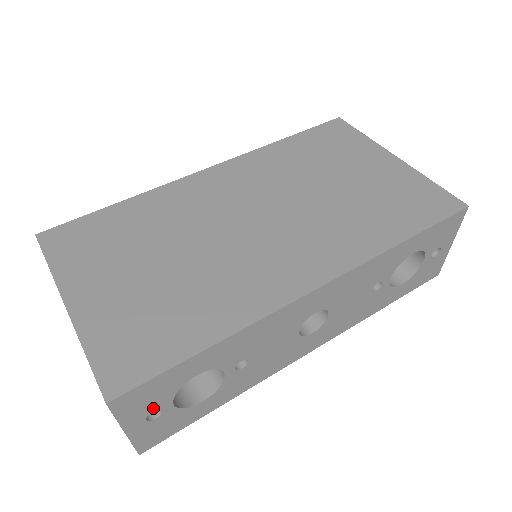
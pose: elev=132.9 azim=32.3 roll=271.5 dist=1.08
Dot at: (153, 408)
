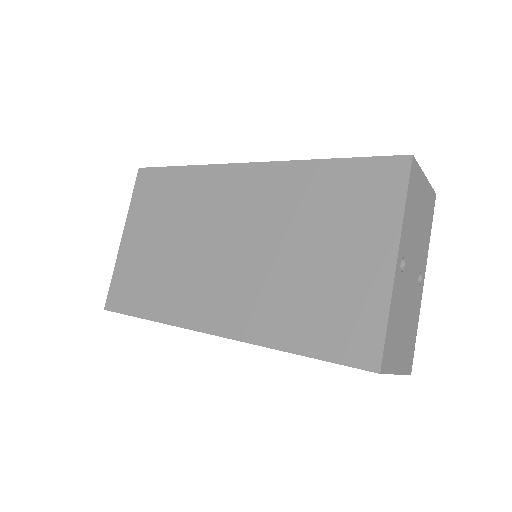
Dot at: occluded
